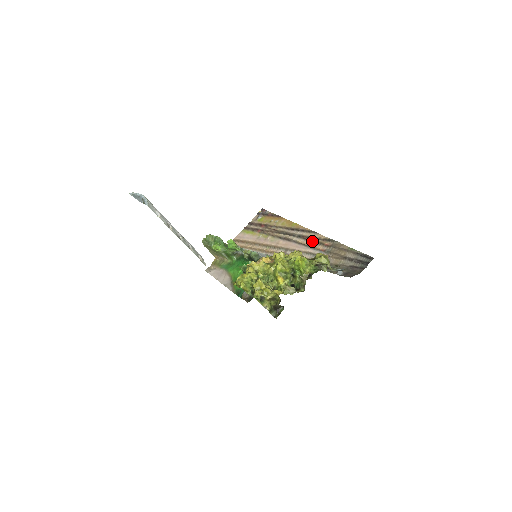
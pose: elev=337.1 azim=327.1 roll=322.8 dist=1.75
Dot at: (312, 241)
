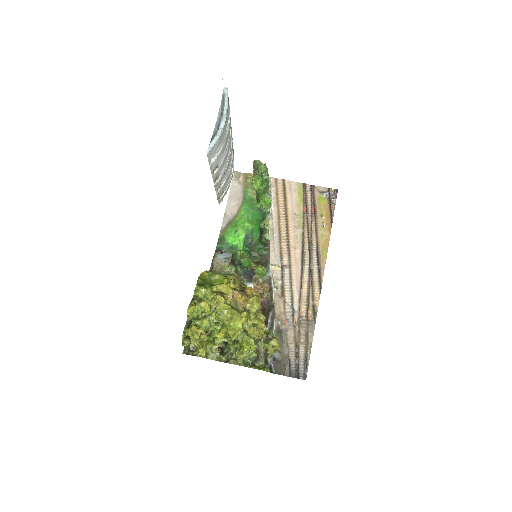
Dot at: (308, 292)
